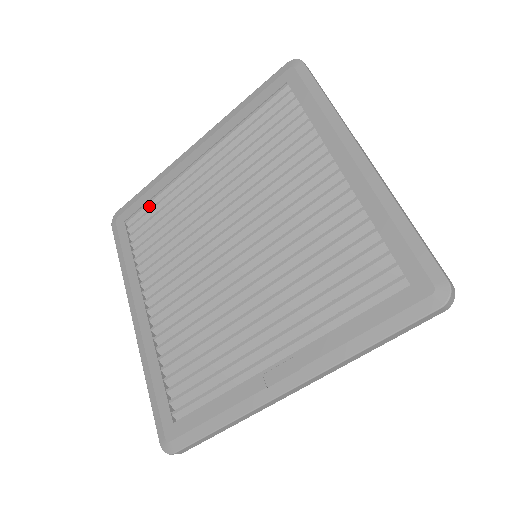
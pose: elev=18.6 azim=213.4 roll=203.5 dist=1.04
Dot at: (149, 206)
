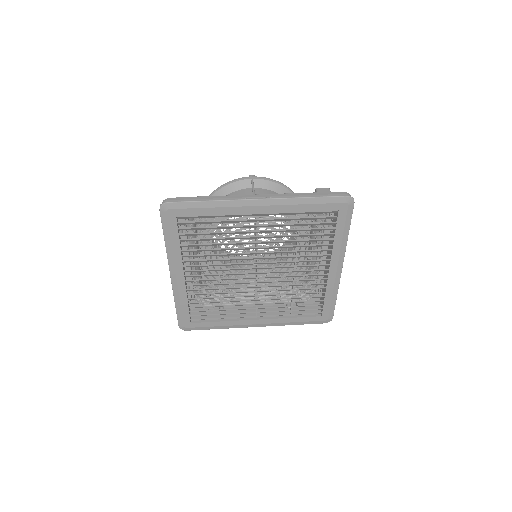
Dot at: (203, 217)
